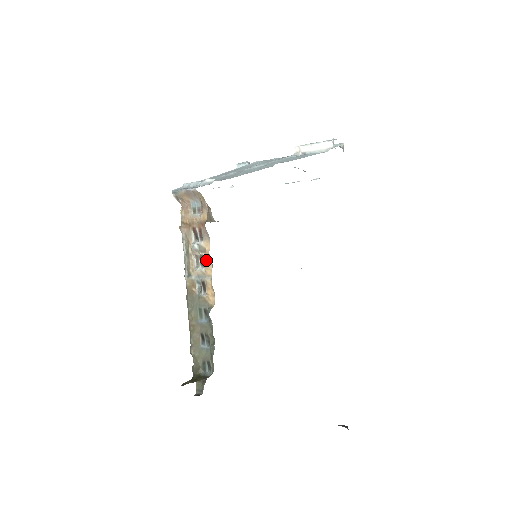
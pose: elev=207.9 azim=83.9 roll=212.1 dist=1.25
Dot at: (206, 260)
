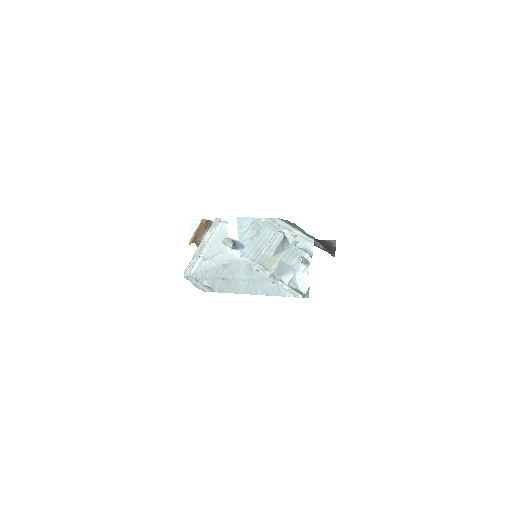
Dot at: occluded
